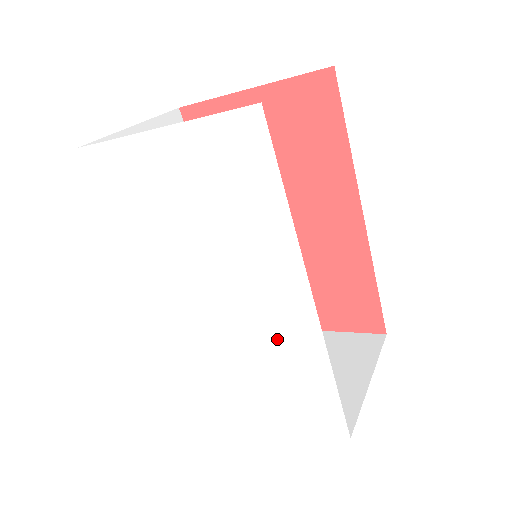
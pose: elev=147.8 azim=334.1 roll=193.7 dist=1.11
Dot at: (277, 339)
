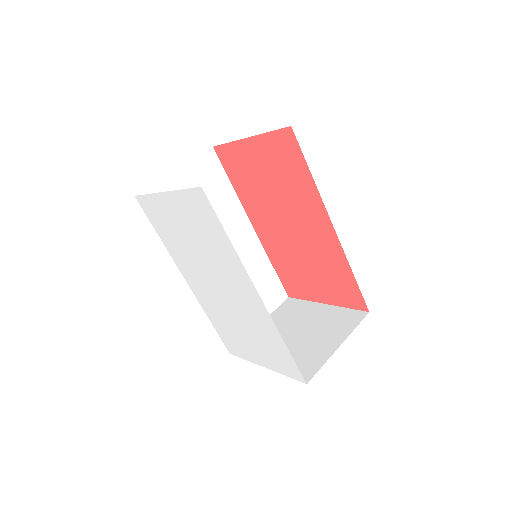
Dot at: (252, 316)
